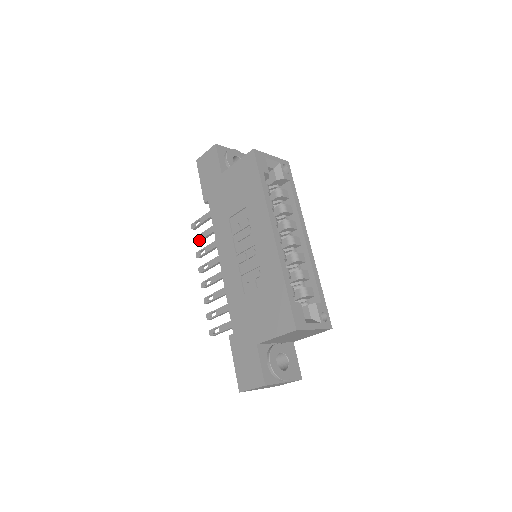
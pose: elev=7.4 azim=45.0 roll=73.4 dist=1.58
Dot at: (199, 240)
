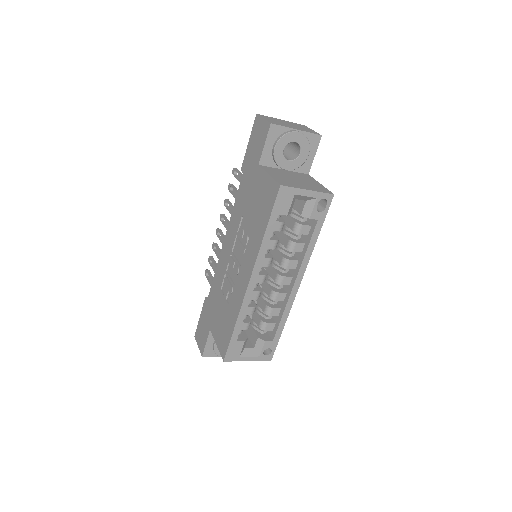
Dot at: (230, 192)
